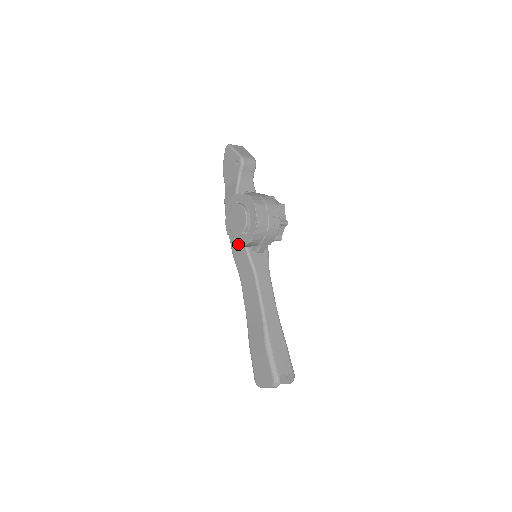
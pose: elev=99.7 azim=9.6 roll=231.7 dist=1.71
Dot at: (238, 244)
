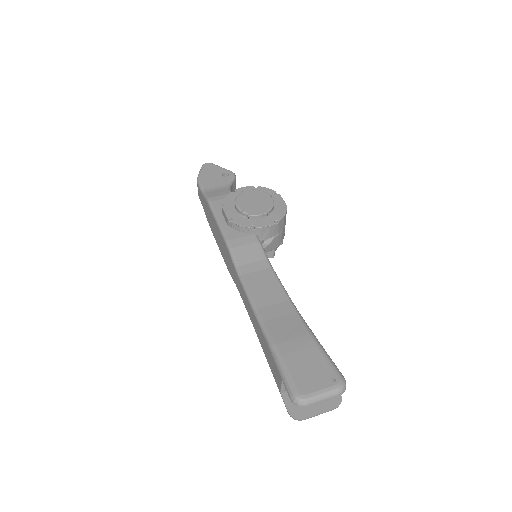
Dot at: (251, 227)
